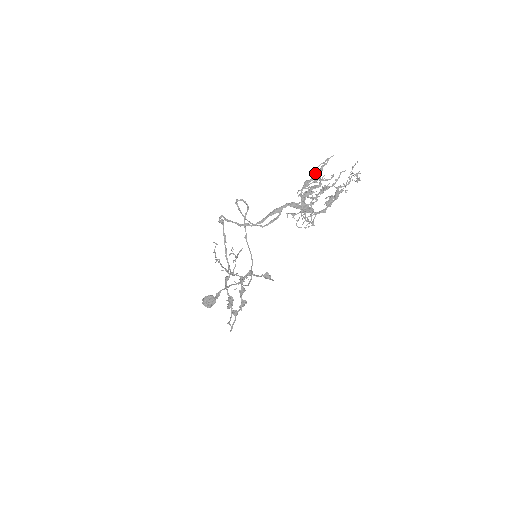
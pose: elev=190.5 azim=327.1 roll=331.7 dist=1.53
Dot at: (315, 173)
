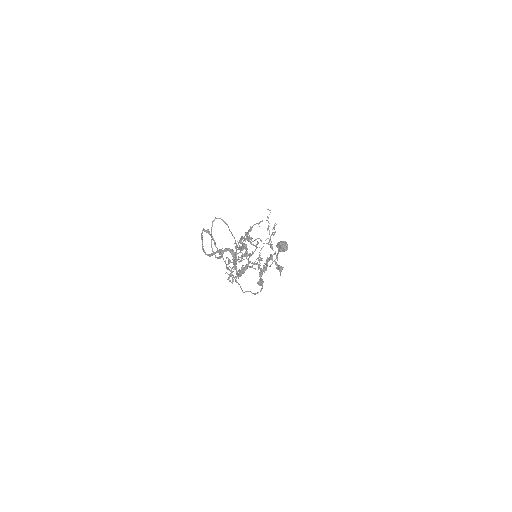
Dot at: occluded
